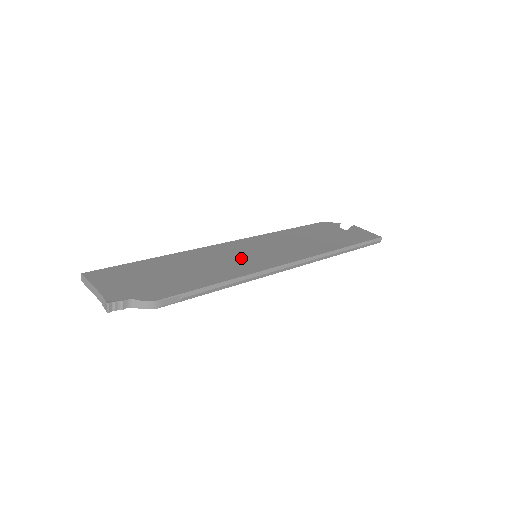
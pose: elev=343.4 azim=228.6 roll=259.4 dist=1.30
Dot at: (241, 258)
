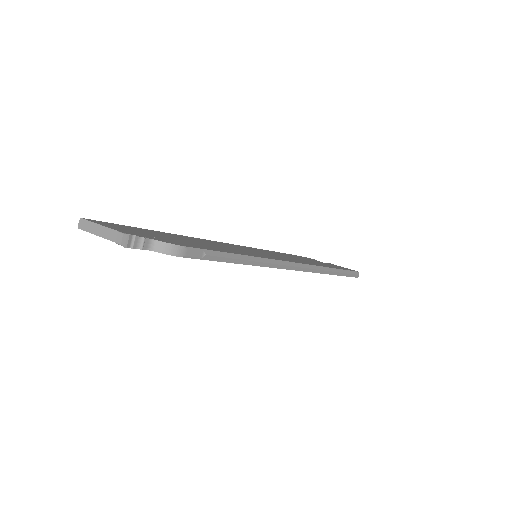
Dot at: (245, 250)
